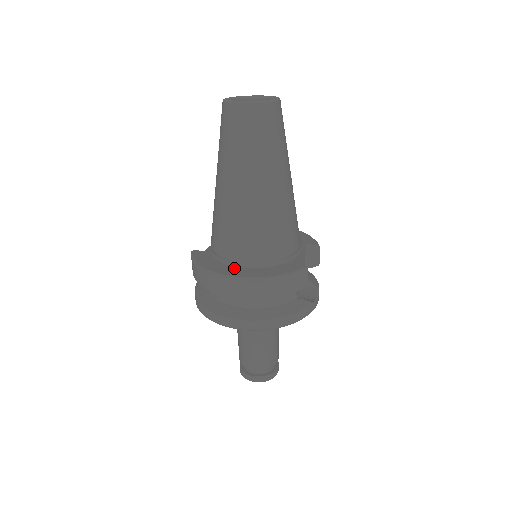
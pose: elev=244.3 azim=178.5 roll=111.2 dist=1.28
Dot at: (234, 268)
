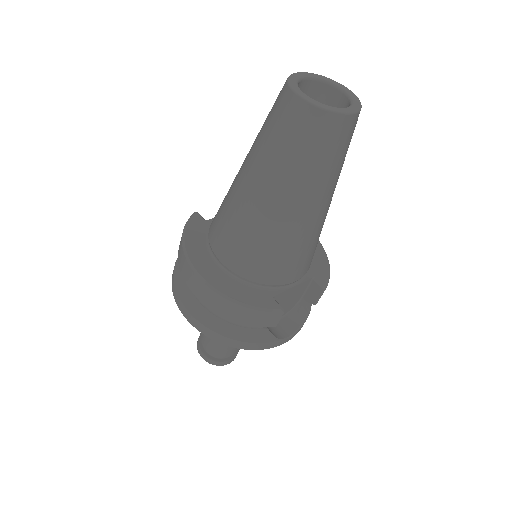
Dot at: (211, 264)
